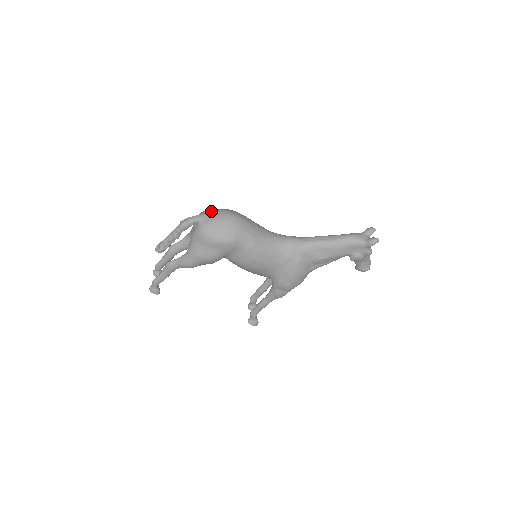
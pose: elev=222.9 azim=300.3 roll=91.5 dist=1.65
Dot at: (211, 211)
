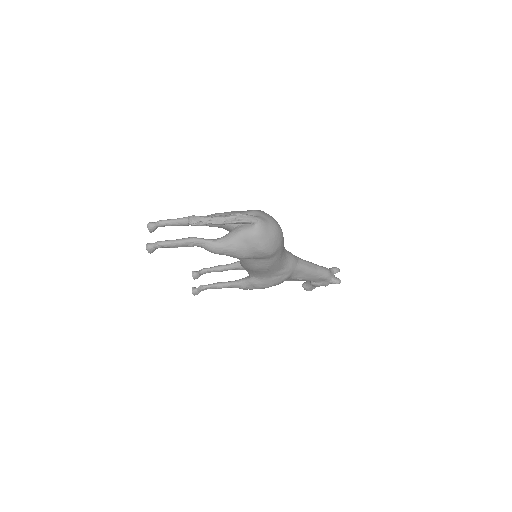
Dot at: (266, 217)
